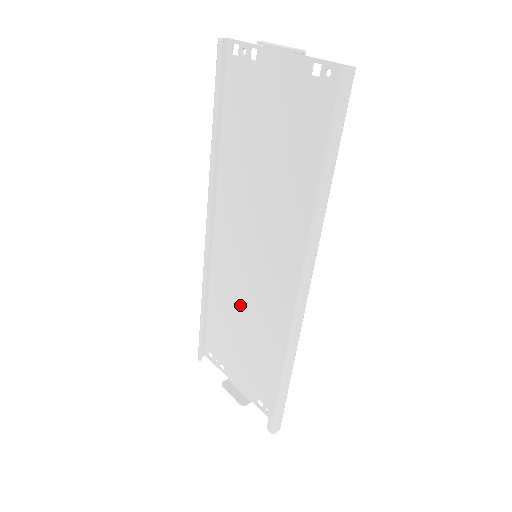
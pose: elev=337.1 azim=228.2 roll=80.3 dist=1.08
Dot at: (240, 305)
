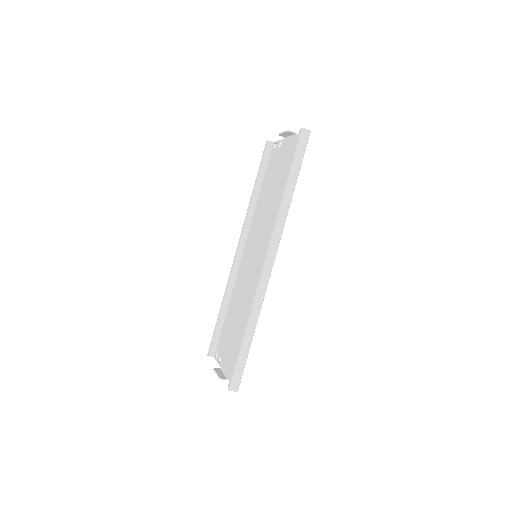
Dot at: (241, 298)
